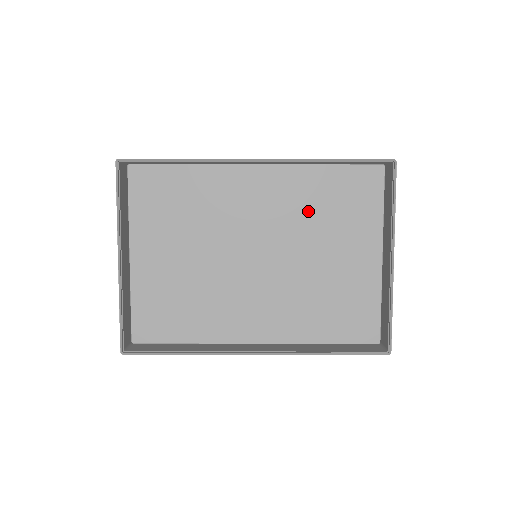
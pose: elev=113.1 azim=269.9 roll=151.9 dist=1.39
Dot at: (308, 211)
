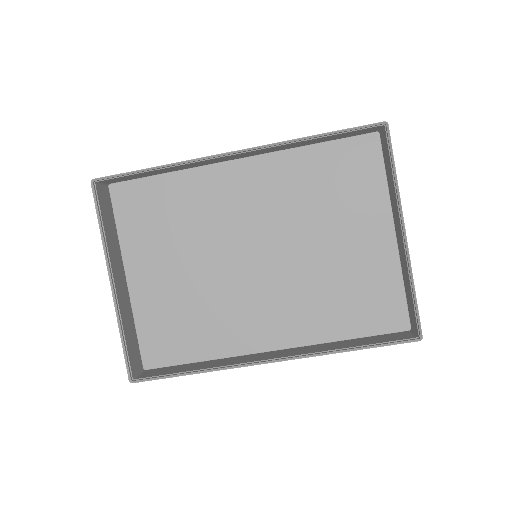
Dot at: (304, 198)
